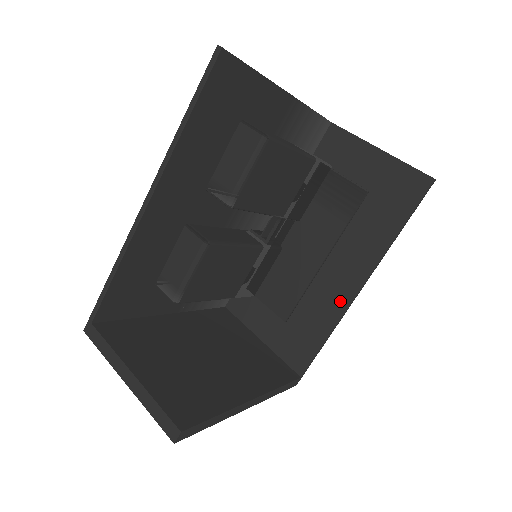
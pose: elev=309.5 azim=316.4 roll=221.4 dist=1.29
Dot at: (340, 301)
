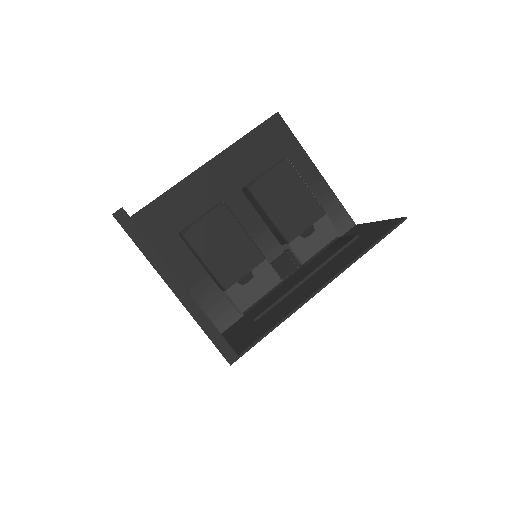
Dot at: (304, 297)
